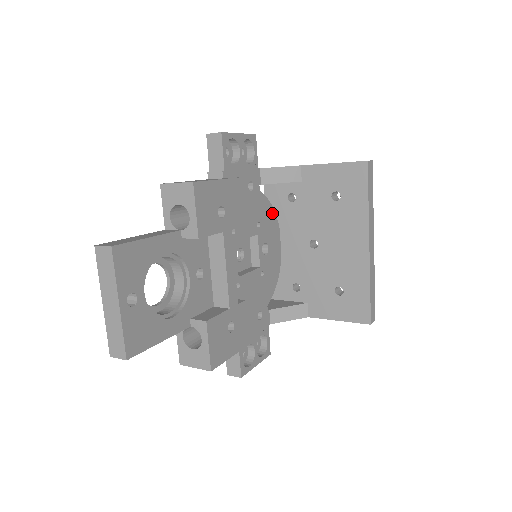
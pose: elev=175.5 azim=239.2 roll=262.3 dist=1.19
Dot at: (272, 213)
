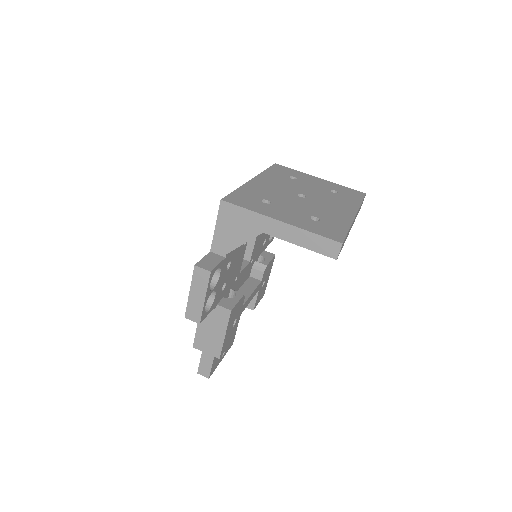
Dot at: occluded
